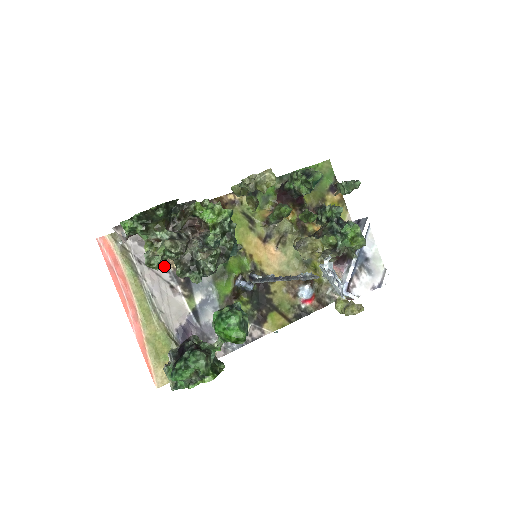
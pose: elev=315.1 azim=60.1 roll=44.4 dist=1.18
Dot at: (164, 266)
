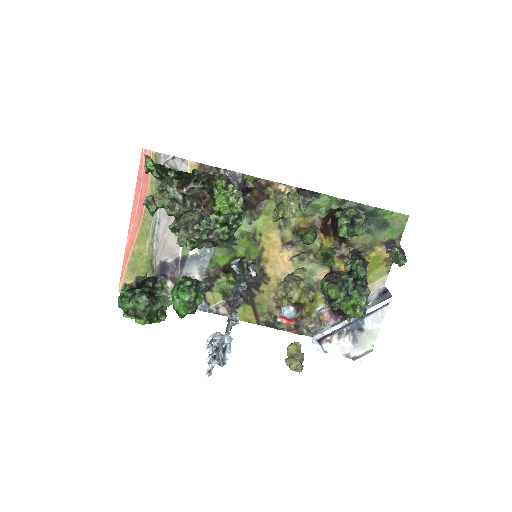
Dot at: occluded
